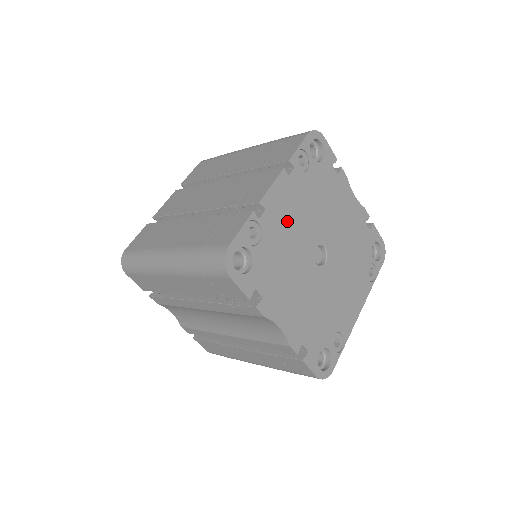
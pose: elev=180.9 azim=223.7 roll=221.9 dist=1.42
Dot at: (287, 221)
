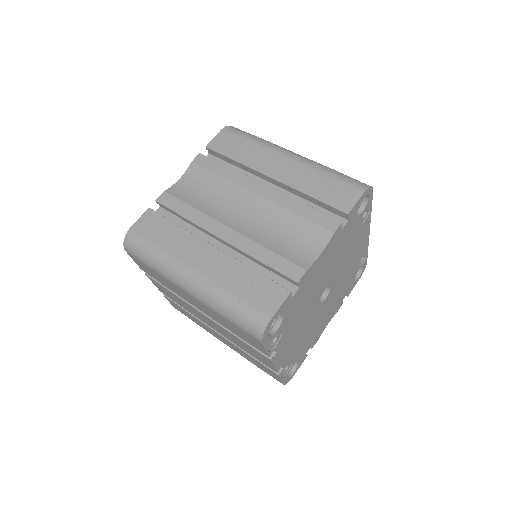
Dot at: (295, 341)
